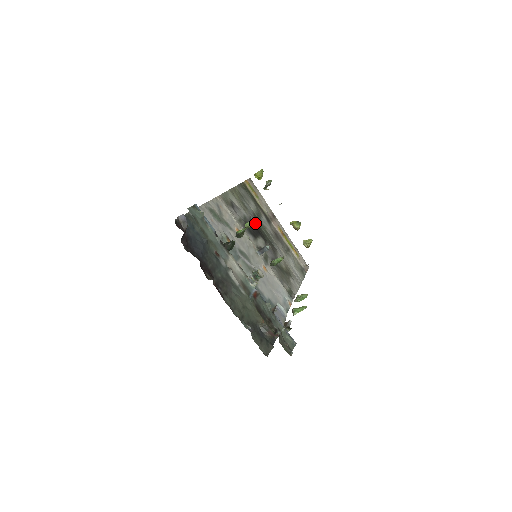
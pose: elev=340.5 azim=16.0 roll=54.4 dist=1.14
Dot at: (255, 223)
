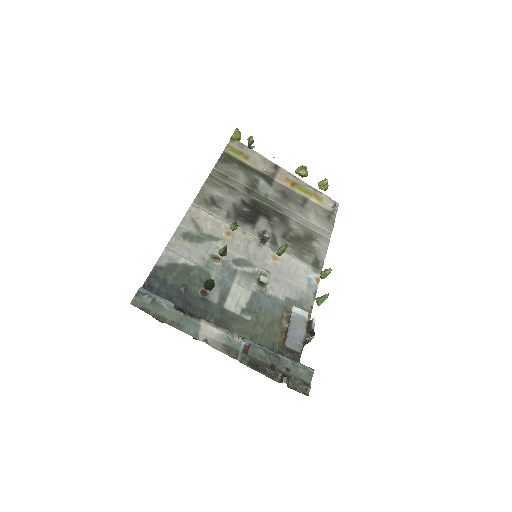
Dot at: (250, 201)
